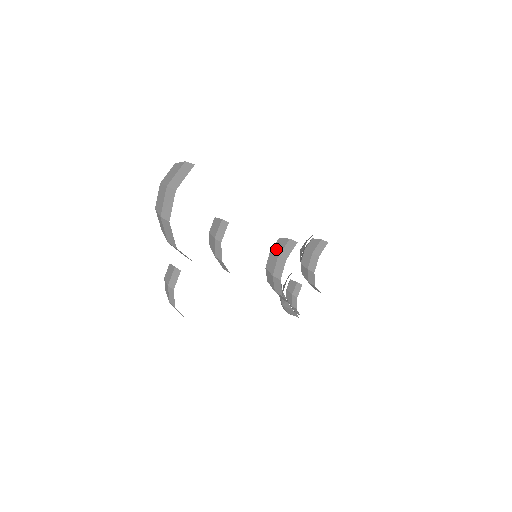
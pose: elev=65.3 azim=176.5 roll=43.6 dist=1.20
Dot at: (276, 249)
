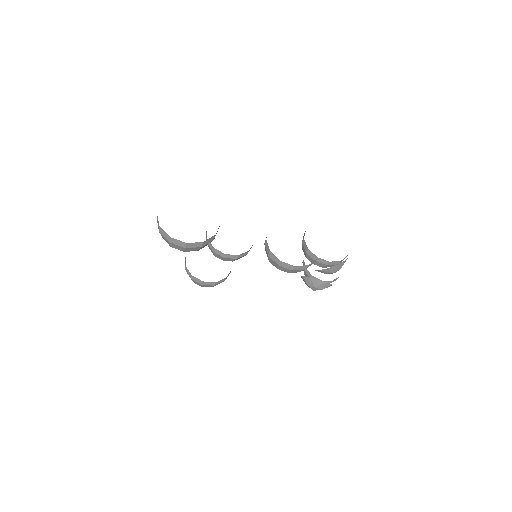
Dot at: occluded
